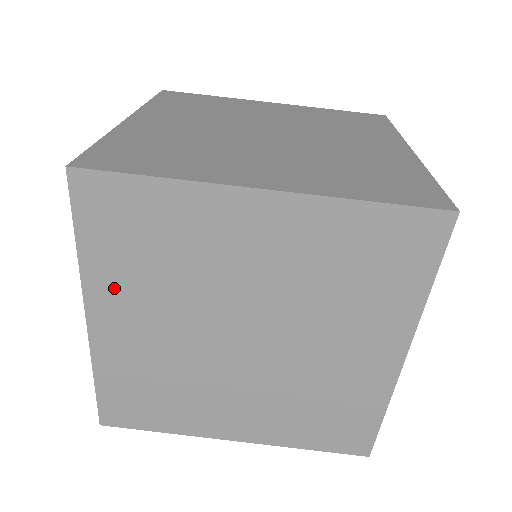
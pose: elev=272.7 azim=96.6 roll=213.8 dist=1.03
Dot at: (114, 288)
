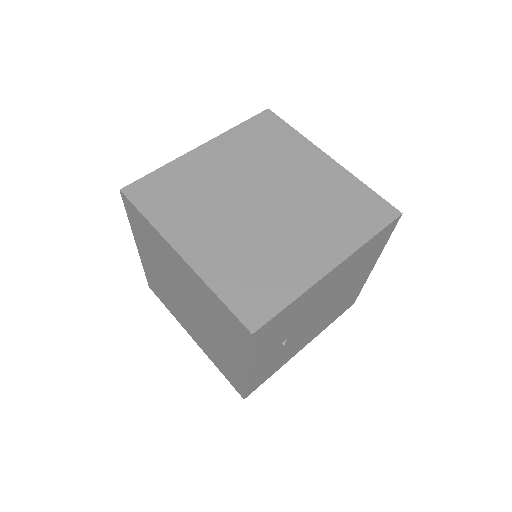
Dot at: (231, 145)
